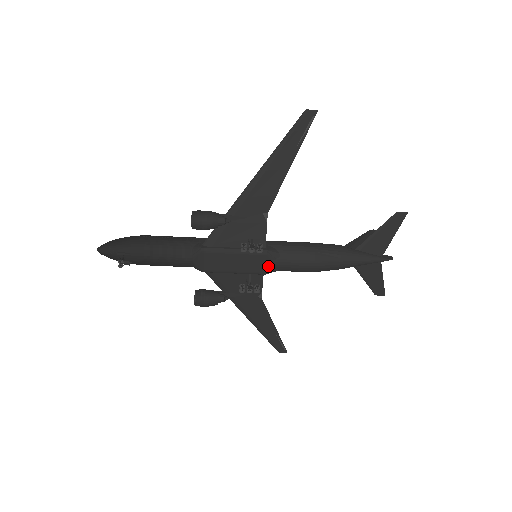
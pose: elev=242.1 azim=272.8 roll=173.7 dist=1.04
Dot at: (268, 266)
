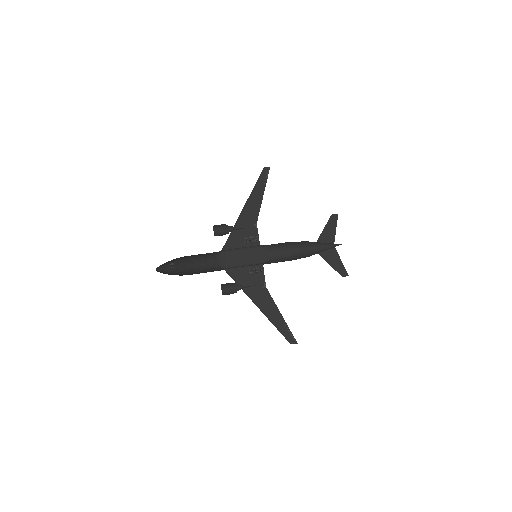
Dot at: (264, 255)
